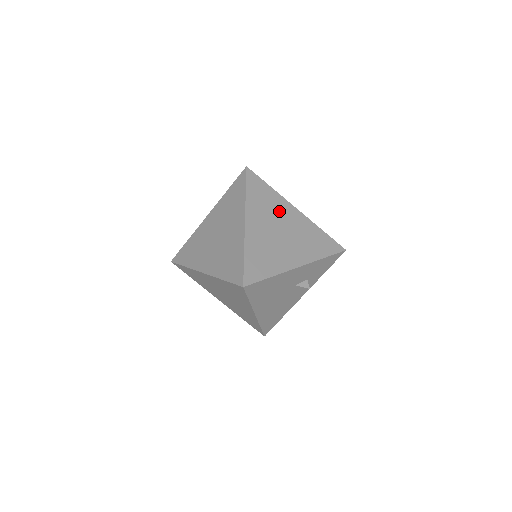
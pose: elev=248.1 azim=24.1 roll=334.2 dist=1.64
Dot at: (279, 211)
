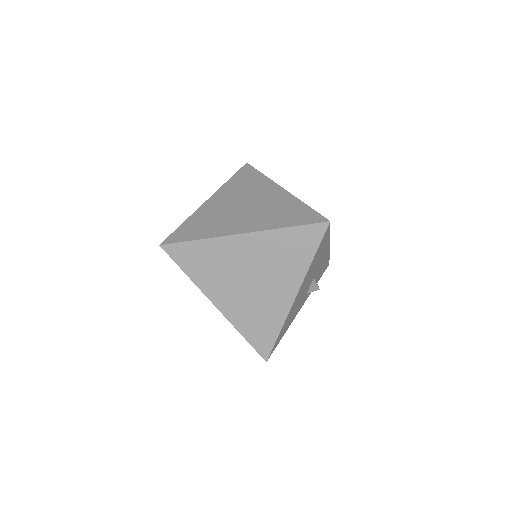
Dot at: occluded
